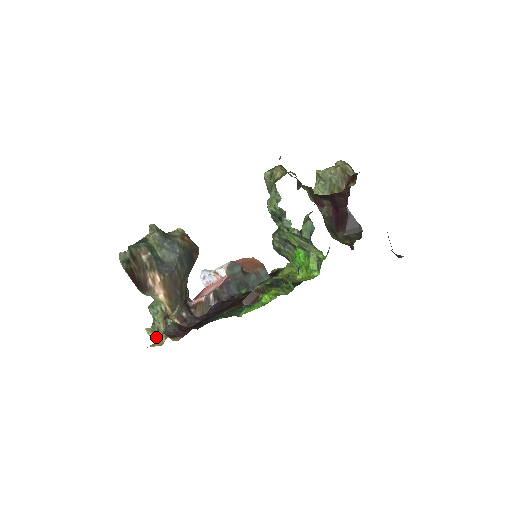
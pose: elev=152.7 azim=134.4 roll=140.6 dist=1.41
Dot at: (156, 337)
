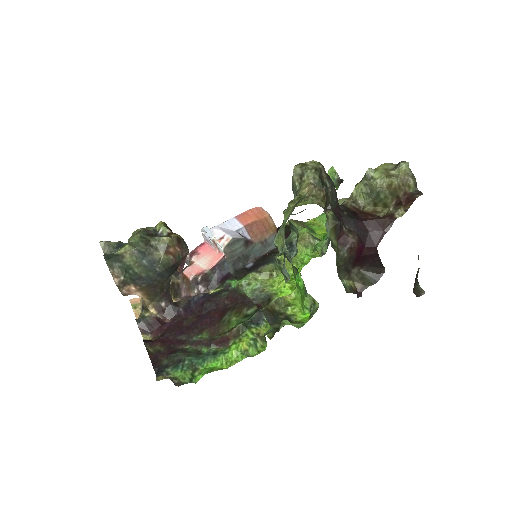
Dot at: occluded
